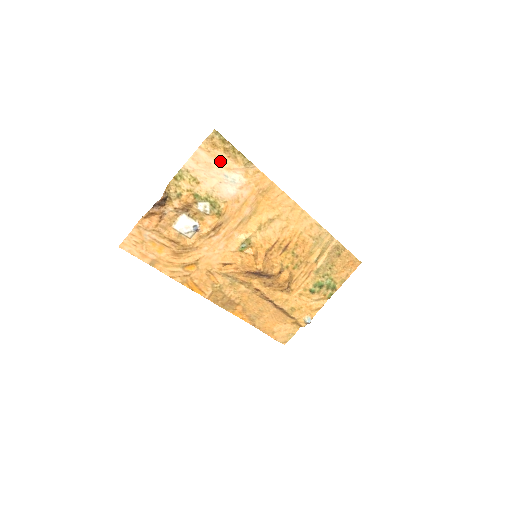
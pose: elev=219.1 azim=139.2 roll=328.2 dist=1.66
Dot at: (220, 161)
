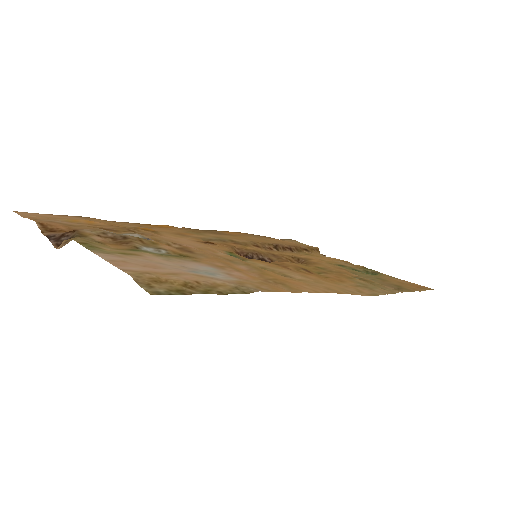
Dot at: (178, 274)
